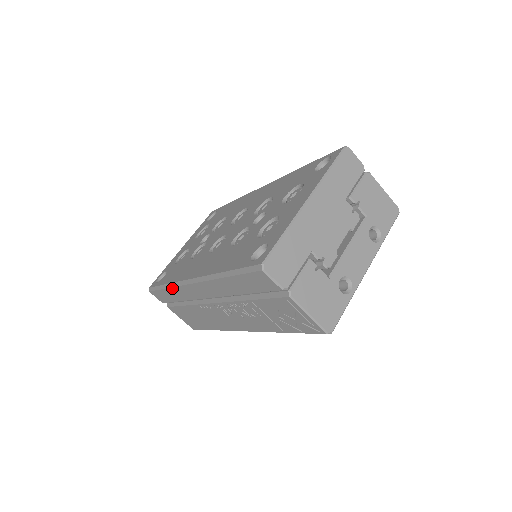
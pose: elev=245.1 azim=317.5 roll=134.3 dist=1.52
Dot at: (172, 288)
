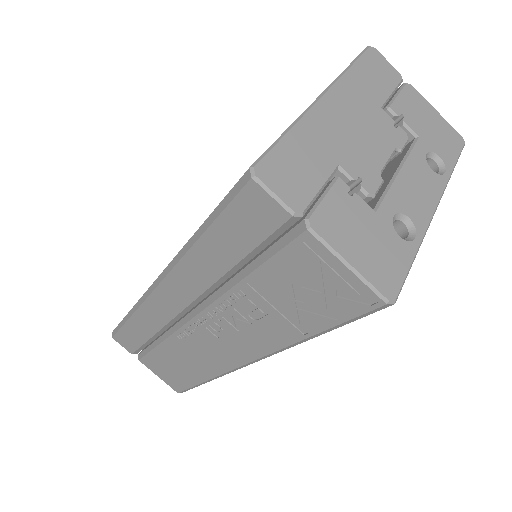
Dot at: (135, 313)
